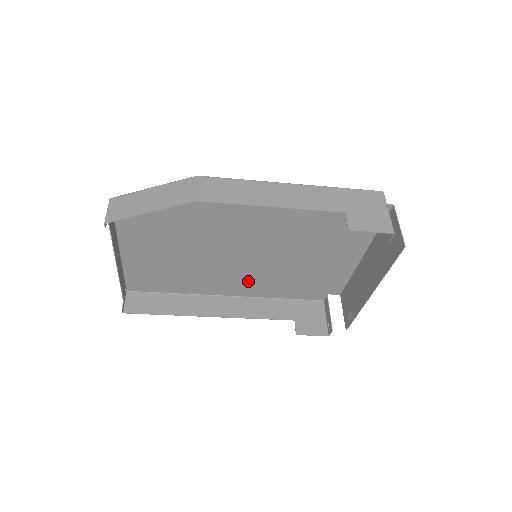
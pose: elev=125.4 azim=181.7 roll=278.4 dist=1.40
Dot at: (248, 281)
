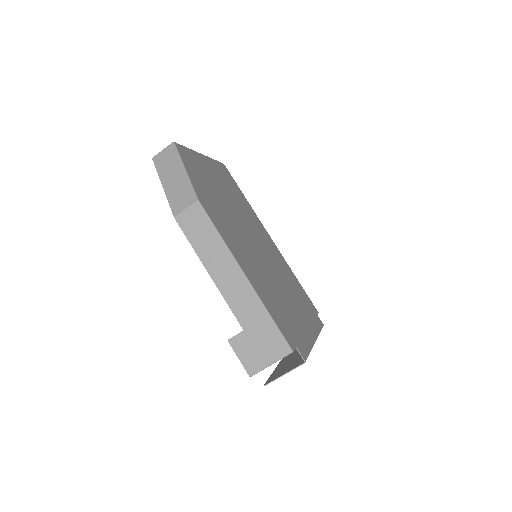
Dot at: (272, 250)
